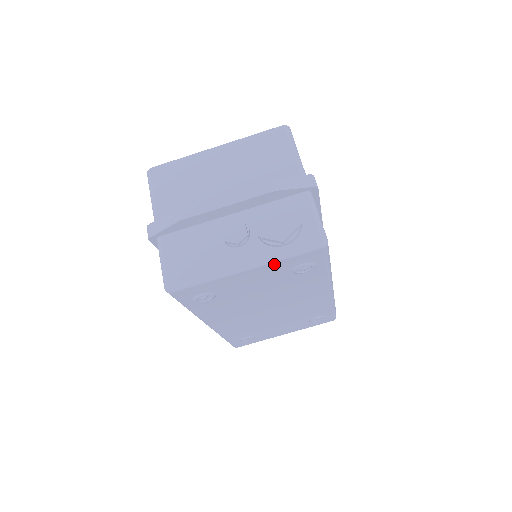
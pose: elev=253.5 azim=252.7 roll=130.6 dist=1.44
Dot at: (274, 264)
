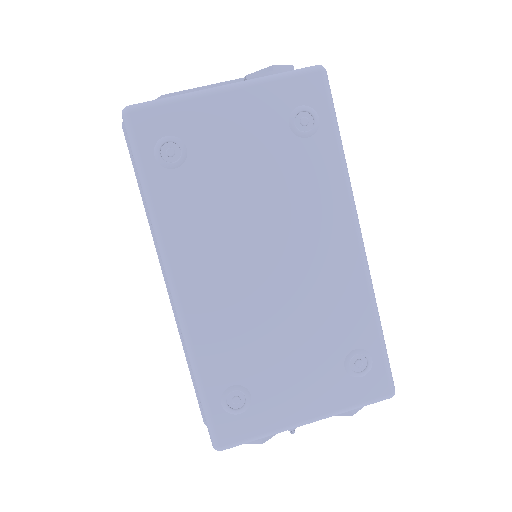
Dot at: (263, 89)
